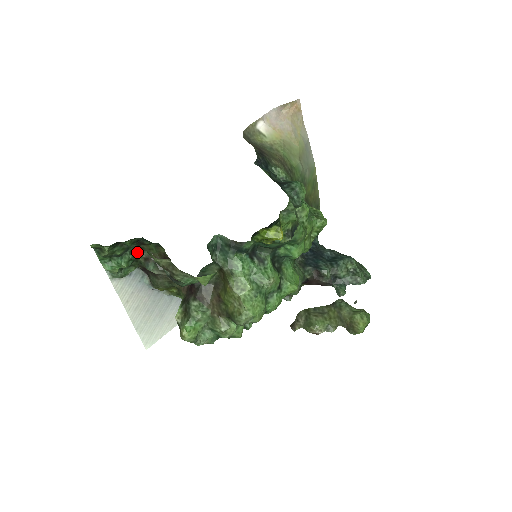
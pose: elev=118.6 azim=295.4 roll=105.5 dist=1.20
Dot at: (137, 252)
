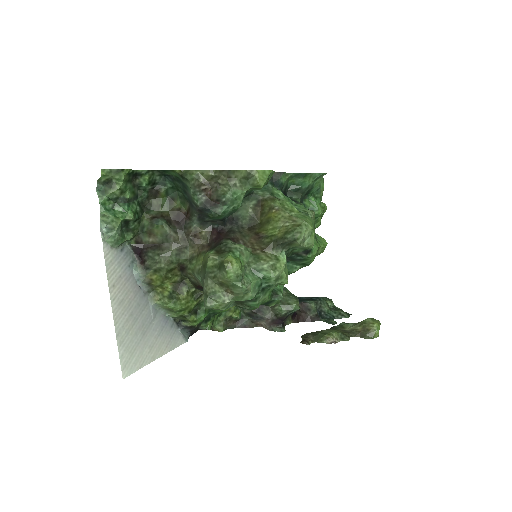
Dot at: (143, 209)
